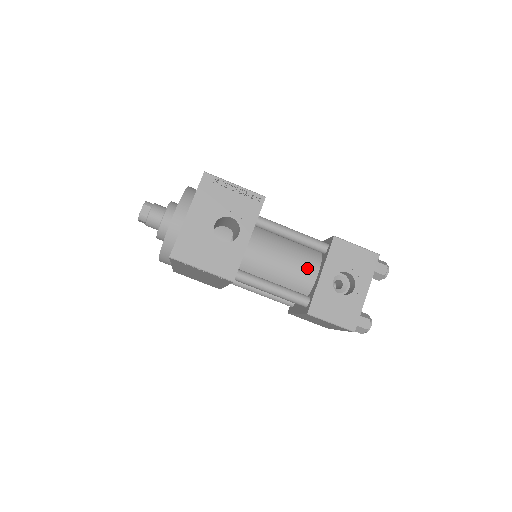
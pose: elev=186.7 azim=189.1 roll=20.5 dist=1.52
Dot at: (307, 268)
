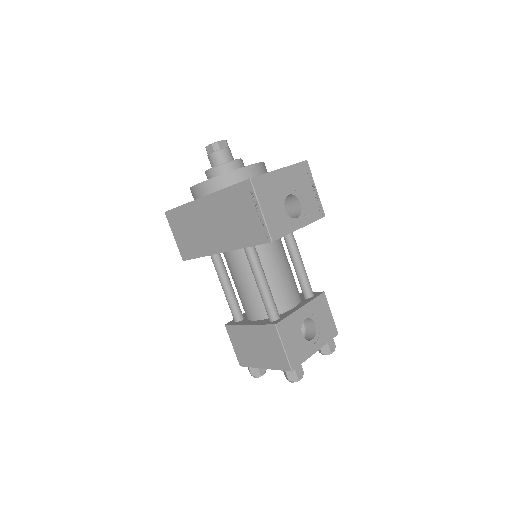
Dot at: (292, 295)
